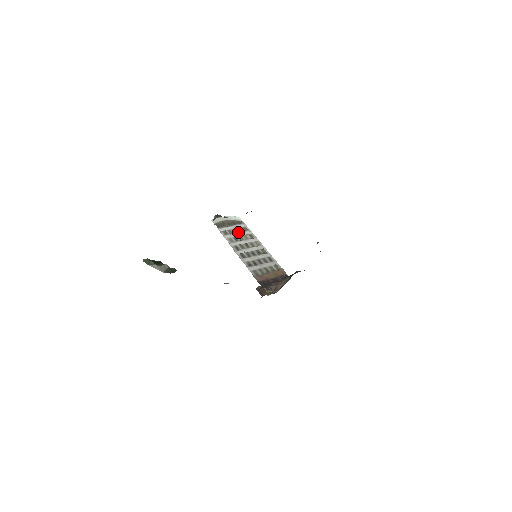
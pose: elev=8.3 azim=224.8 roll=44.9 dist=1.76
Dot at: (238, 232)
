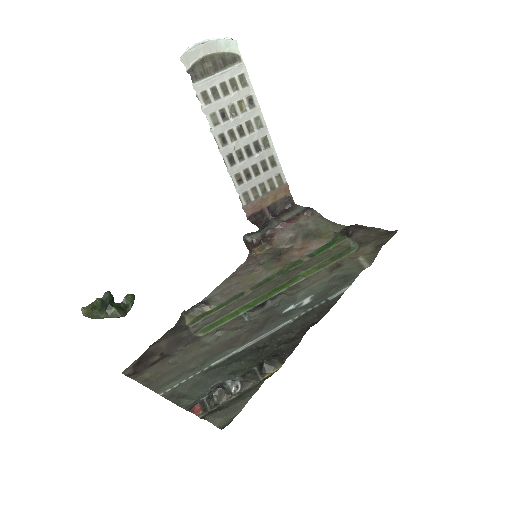
Dot at: (229, 92)
